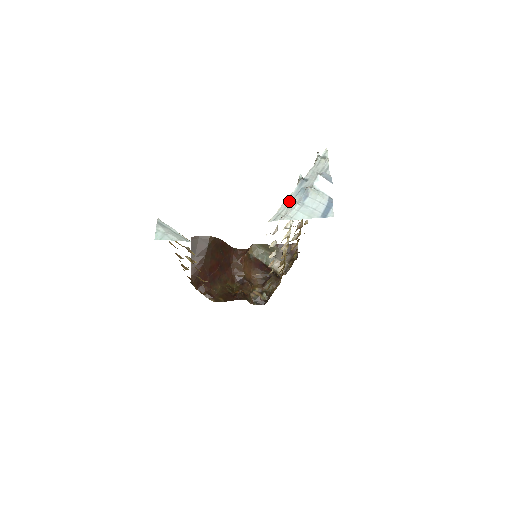
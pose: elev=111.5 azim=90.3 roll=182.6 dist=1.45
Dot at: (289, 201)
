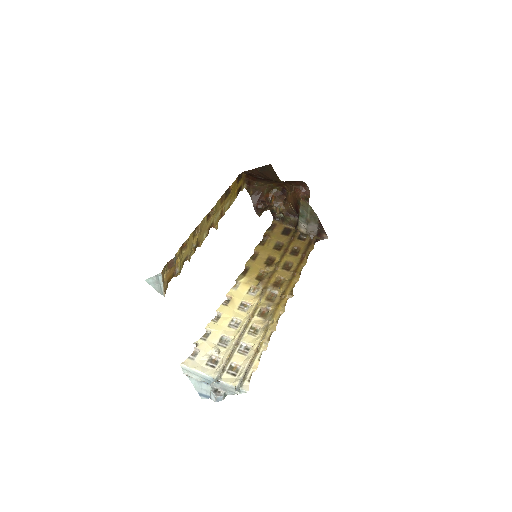
Dot at: (199, 375)
